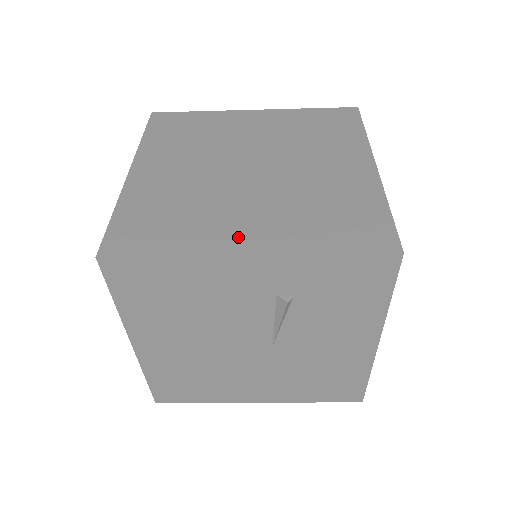
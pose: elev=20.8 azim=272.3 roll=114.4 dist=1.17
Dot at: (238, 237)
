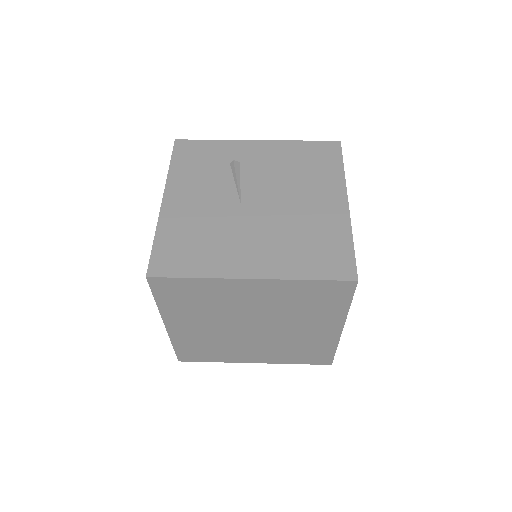
Dot at: (249, 358)
